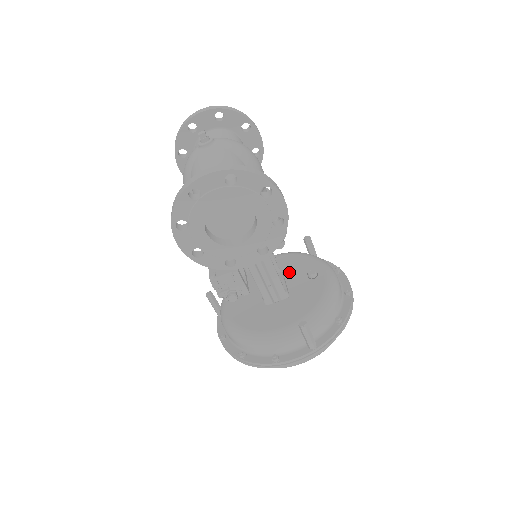
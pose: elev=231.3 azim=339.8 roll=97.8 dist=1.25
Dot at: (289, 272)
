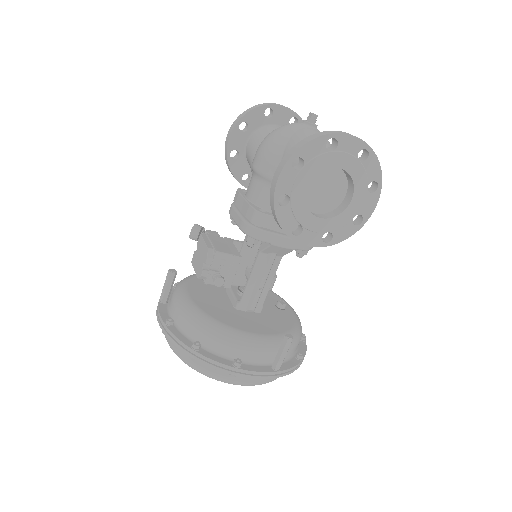
Dot at: occluded
